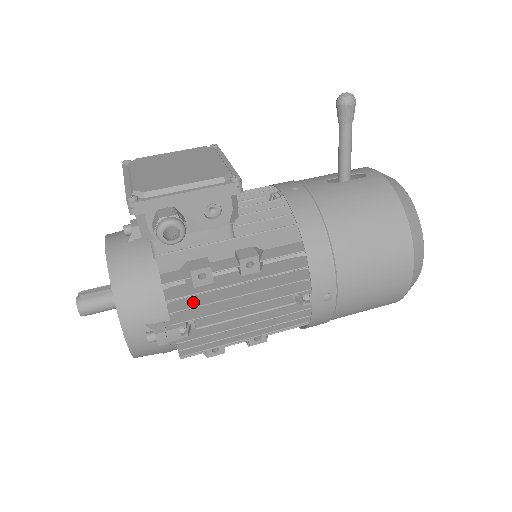
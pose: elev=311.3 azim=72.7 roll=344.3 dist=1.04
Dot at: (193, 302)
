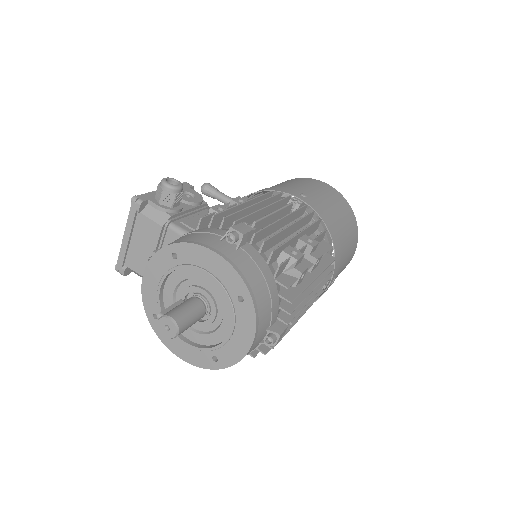
Dot at: (233, 218)
